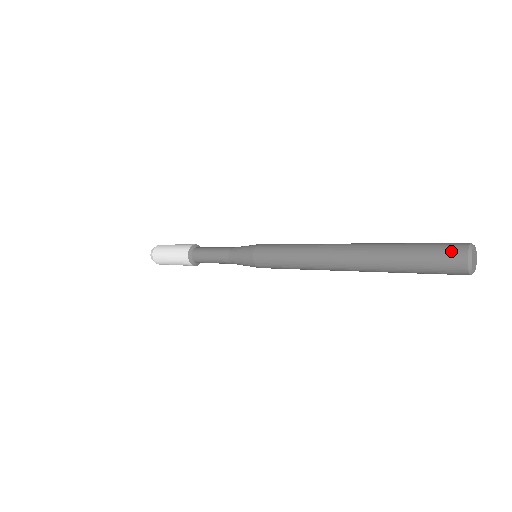
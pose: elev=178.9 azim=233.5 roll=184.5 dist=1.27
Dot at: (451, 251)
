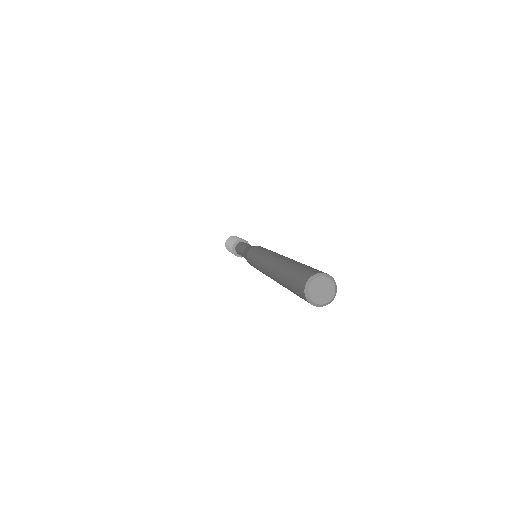
Dot at: (313, 270)
